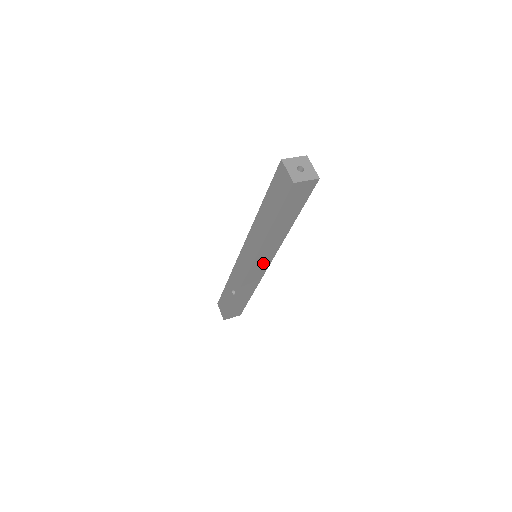
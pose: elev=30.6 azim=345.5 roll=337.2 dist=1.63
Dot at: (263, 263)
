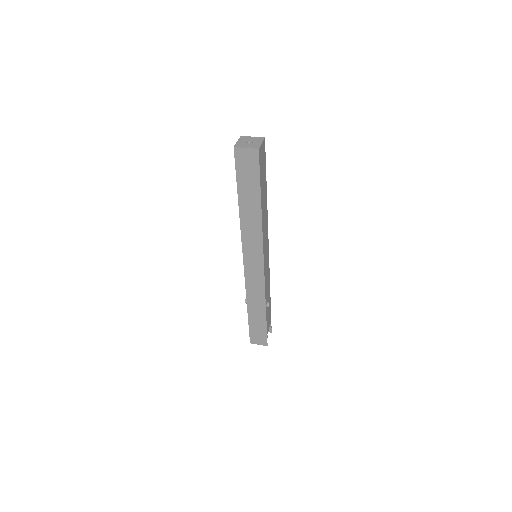
Dot at: (255, 260)
